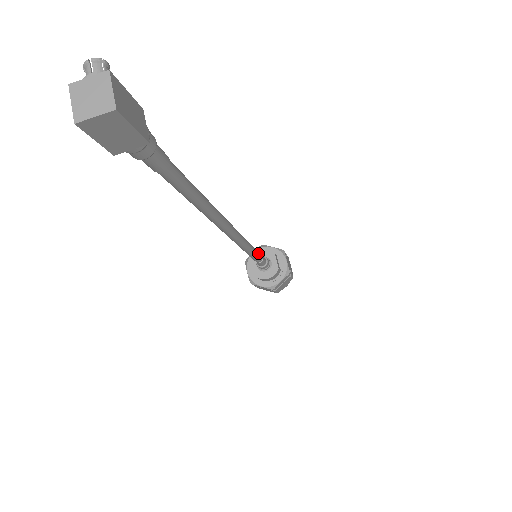
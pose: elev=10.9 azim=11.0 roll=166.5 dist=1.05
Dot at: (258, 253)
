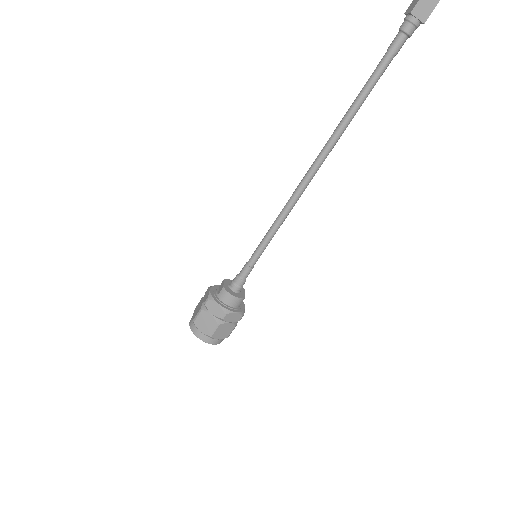
Dot at: (263, 251)
